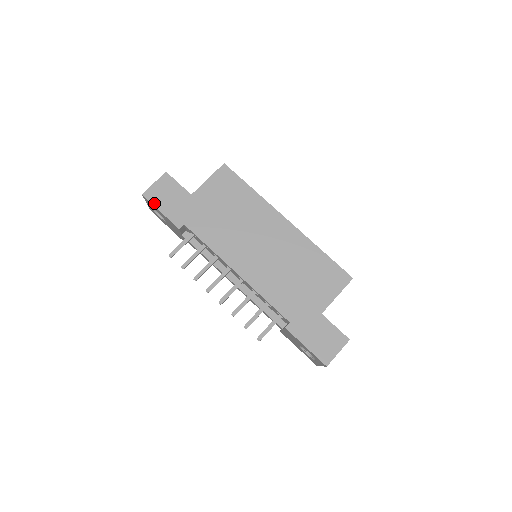
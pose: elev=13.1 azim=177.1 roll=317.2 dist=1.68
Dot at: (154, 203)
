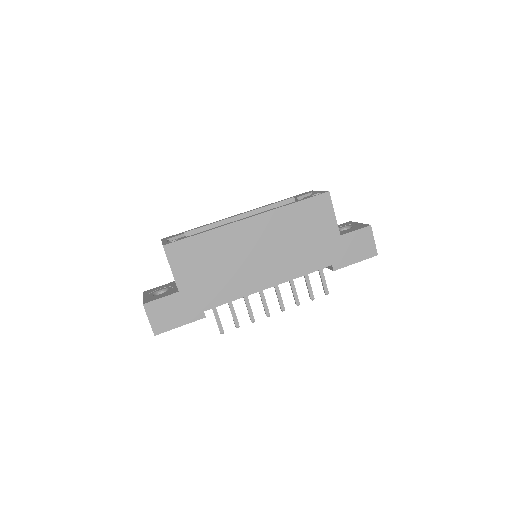
Dot at: (169, 329)
